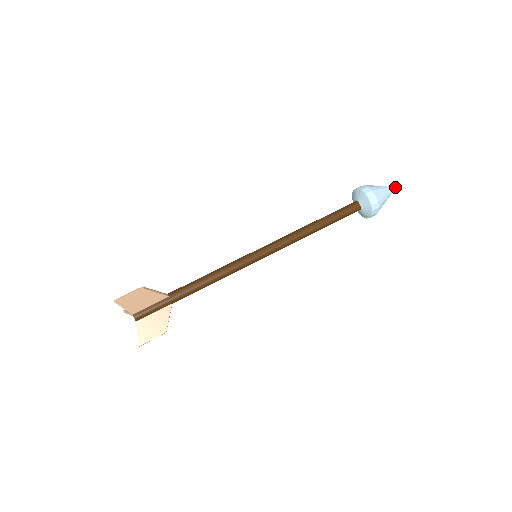
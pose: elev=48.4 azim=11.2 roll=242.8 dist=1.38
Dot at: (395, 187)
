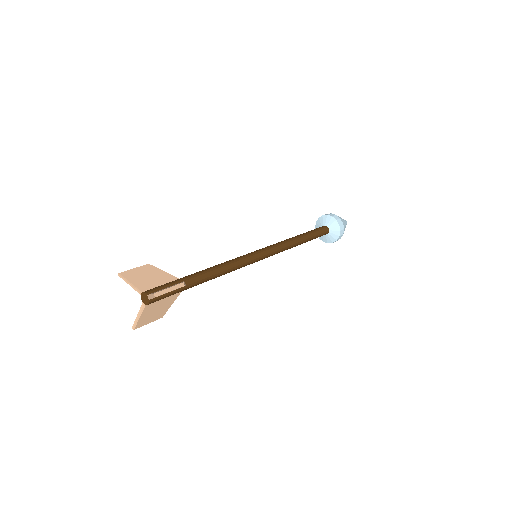
Dot at: occluded
